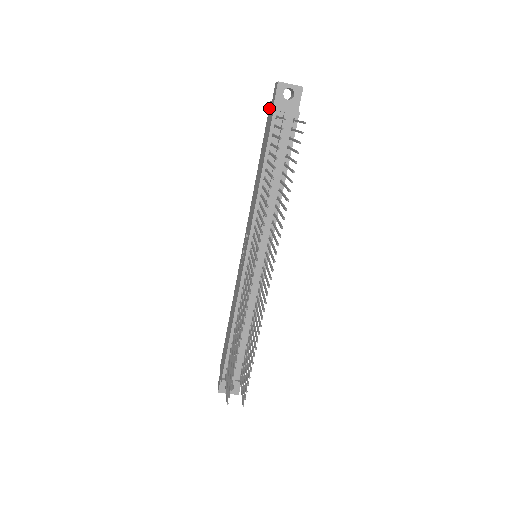
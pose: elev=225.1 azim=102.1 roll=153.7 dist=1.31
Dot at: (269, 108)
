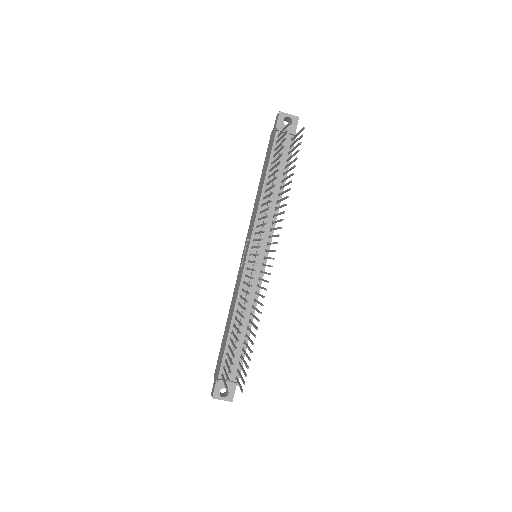
Dot at: (270, 136)
